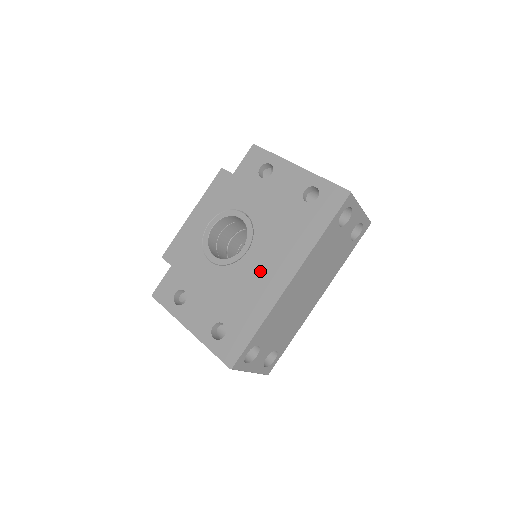
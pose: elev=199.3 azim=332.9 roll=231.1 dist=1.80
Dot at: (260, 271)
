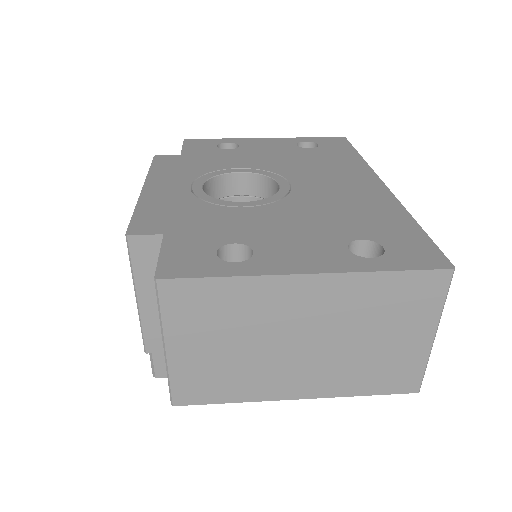
Dot at: (334, 189)
